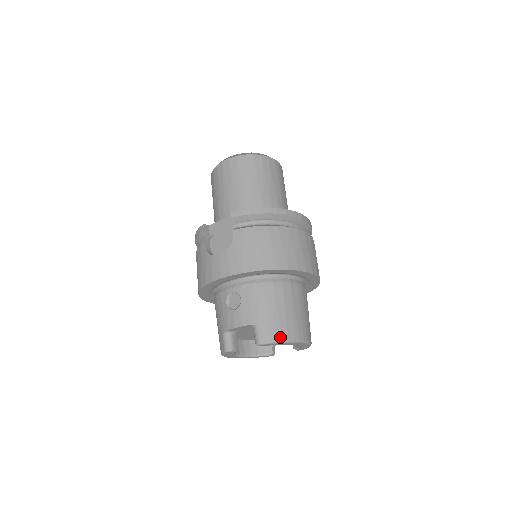
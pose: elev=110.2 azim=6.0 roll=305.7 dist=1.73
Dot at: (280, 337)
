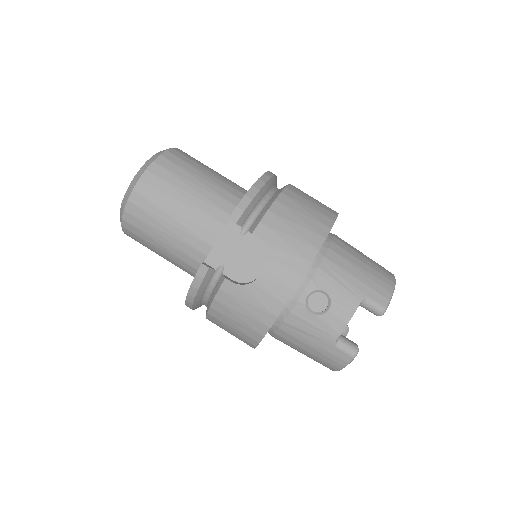
Dot at: (389, 287)
